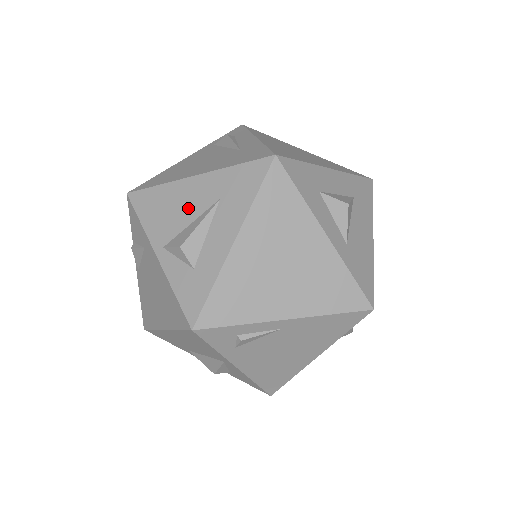
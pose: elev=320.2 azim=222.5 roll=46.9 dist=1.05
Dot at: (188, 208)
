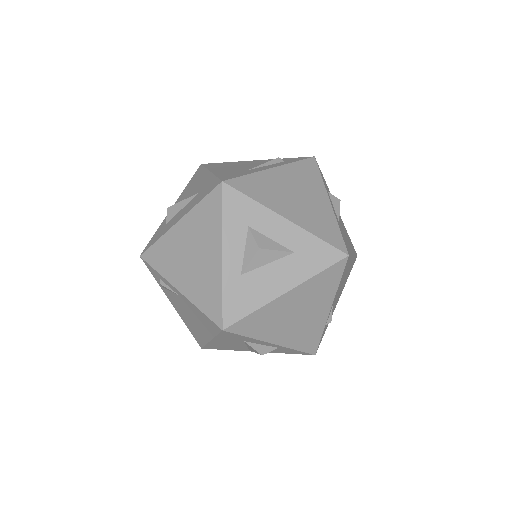
Dot at: (194, 189)
